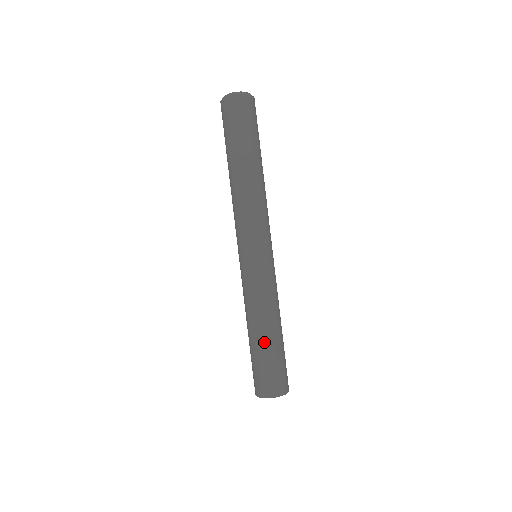
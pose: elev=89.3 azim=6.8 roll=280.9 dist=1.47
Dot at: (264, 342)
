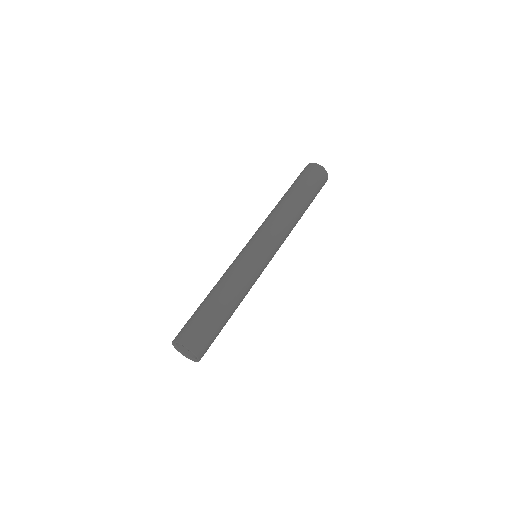
Dot at: (225, 311)
